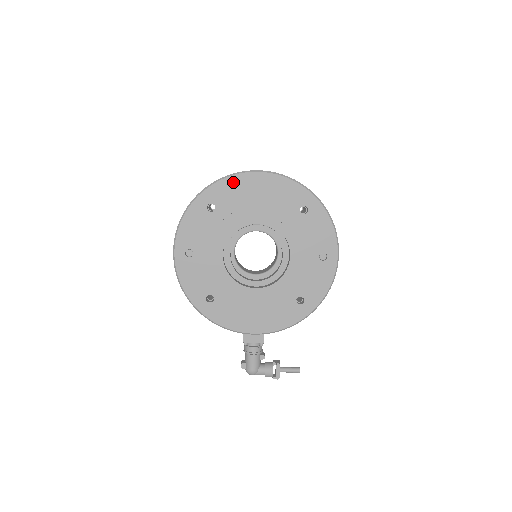
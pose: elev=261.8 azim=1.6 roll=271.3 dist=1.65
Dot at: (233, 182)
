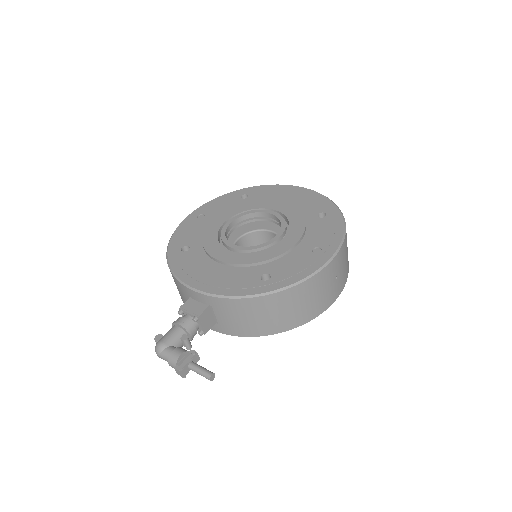
Dot at: (275, 188)
